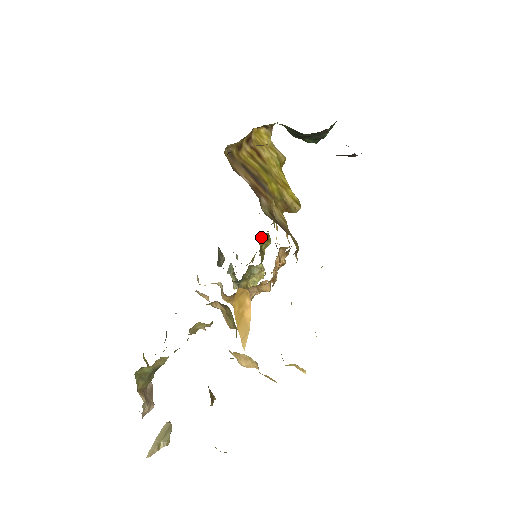
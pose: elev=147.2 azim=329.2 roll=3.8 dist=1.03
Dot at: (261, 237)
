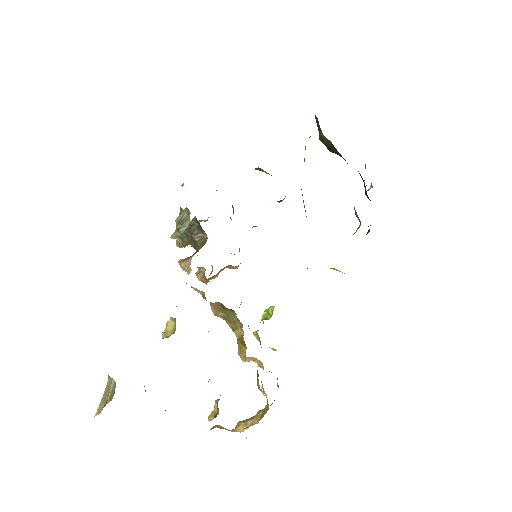
Dot at: occluded
